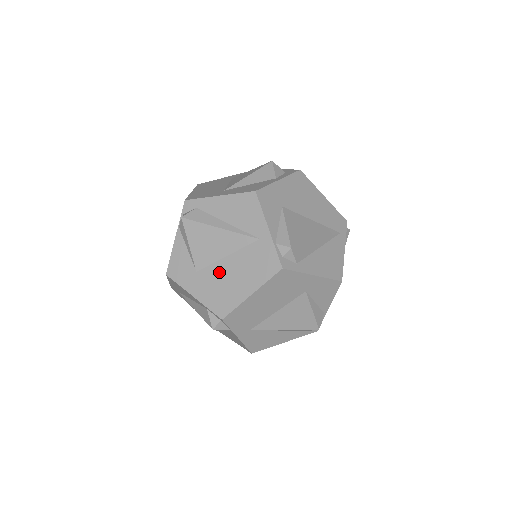
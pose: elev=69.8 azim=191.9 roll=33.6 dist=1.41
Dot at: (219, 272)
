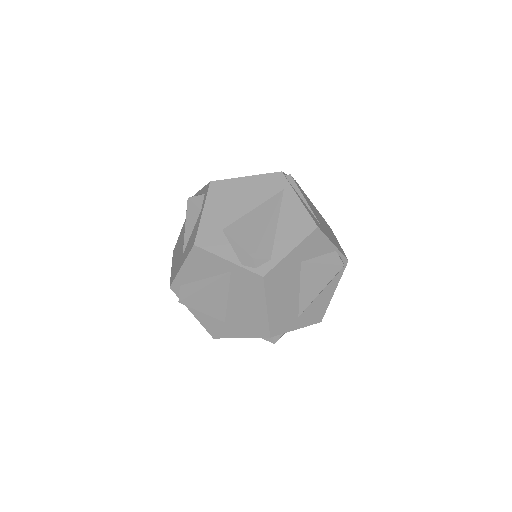
Dot at: (235, 312)
